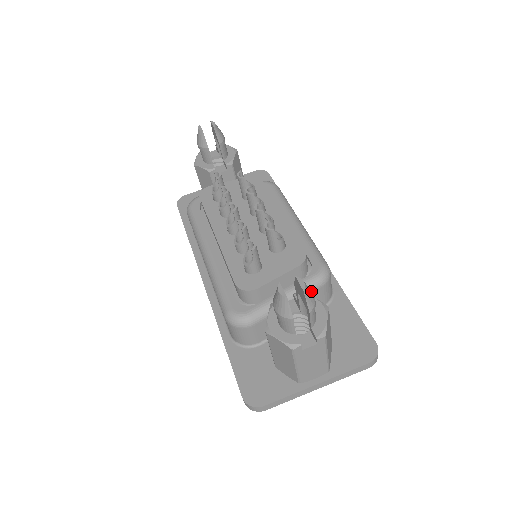
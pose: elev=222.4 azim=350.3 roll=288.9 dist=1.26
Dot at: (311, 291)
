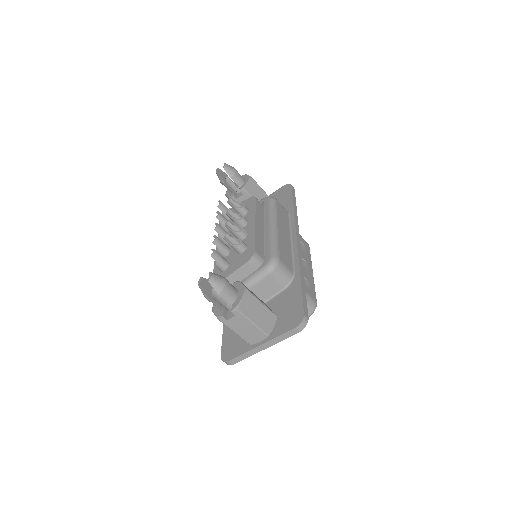
Dot at: (221, 280)
